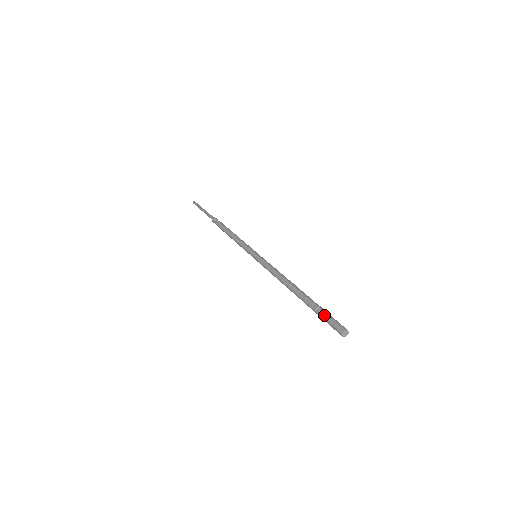
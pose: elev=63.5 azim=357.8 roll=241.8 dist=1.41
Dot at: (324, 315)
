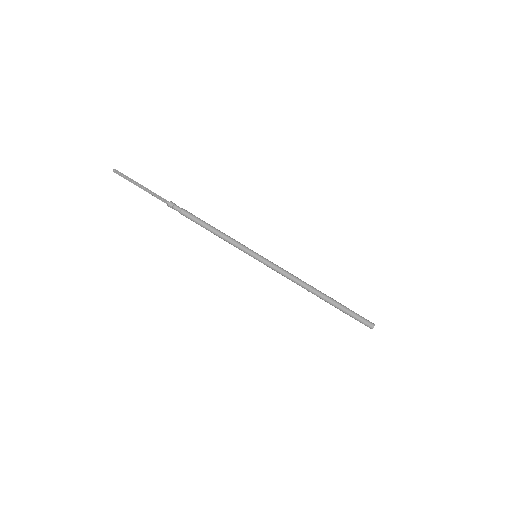
Dot at: (354, 315)
